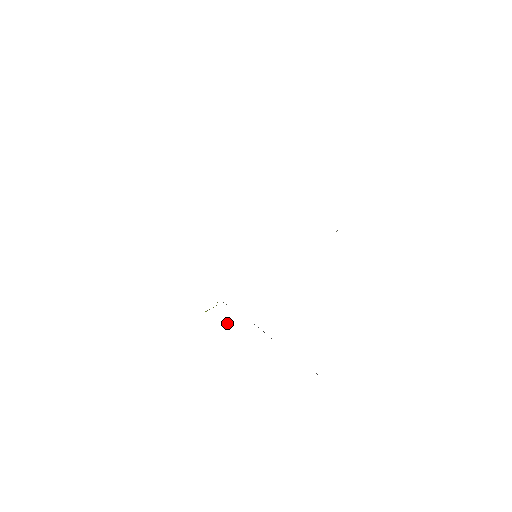
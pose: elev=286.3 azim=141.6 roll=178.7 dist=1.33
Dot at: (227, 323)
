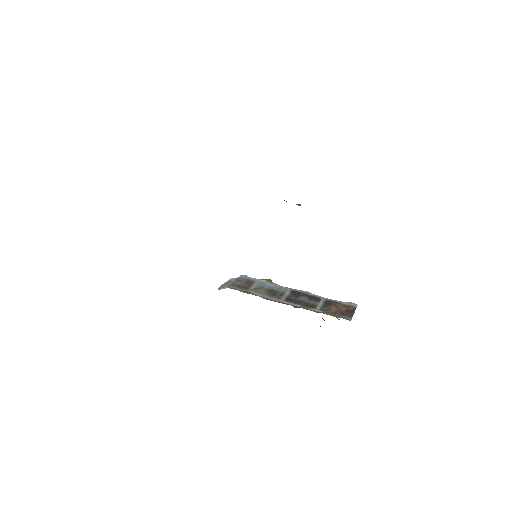
Dot at: occluded
